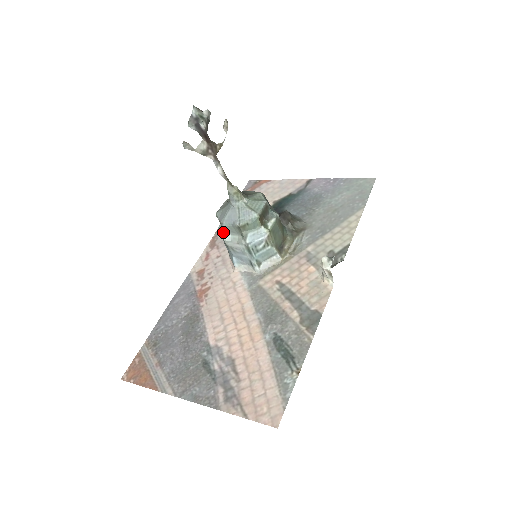
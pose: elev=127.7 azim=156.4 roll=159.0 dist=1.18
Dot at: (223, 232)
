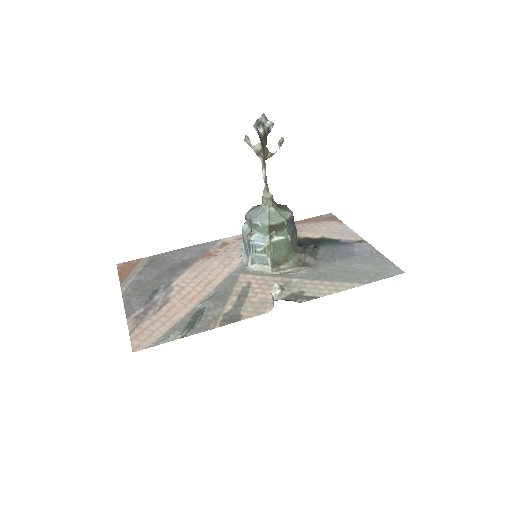
Dot at: occluded
